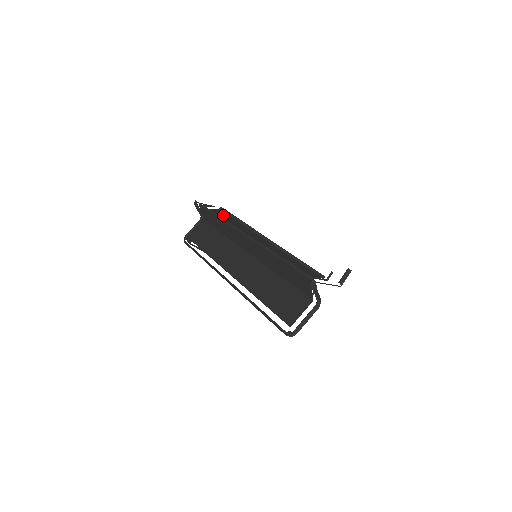
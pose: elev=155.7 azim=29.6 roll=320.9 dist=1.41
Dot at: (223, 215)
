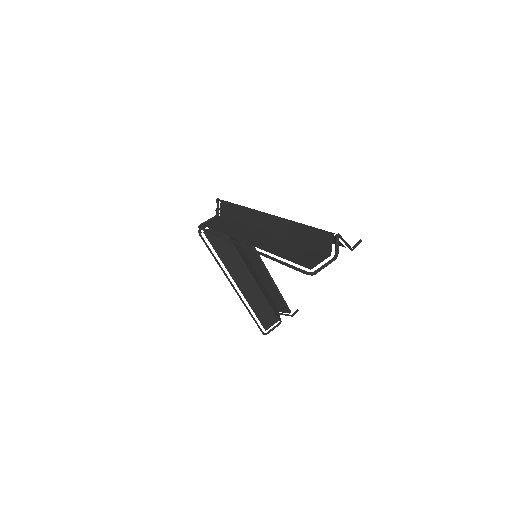
Dot at: occluded
